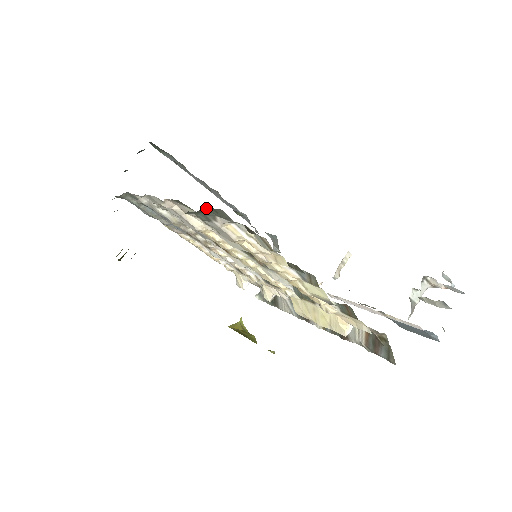
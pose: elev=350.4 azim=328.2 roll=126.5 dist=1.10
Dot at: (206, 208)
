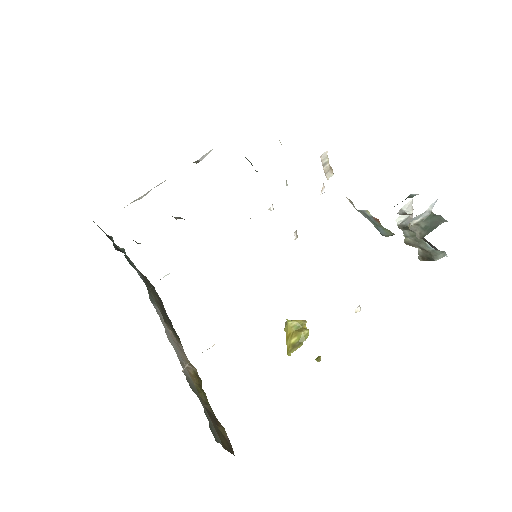
Dot at: occluded
